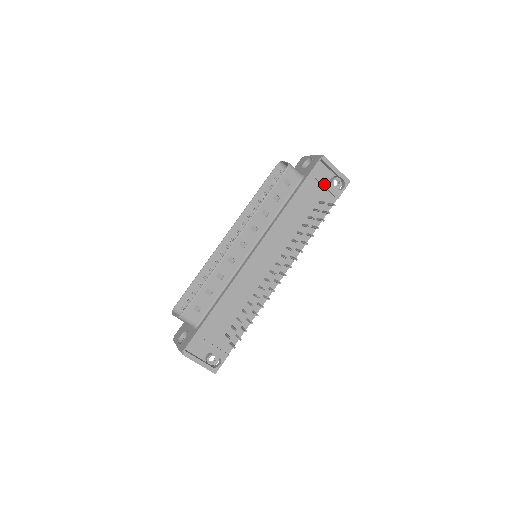
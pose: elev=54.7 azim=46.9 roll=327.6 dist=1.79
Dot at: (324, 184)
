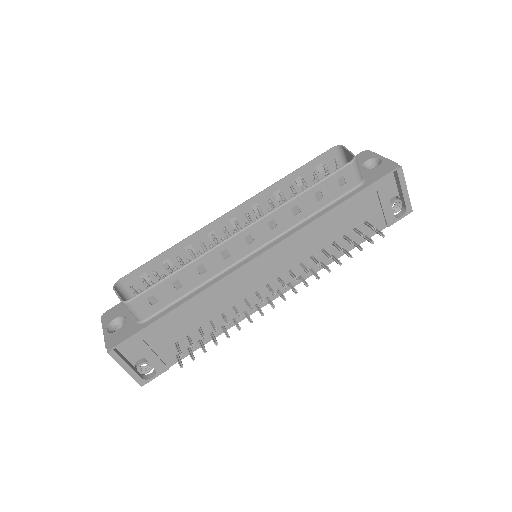
Dot at: (383, 203)
